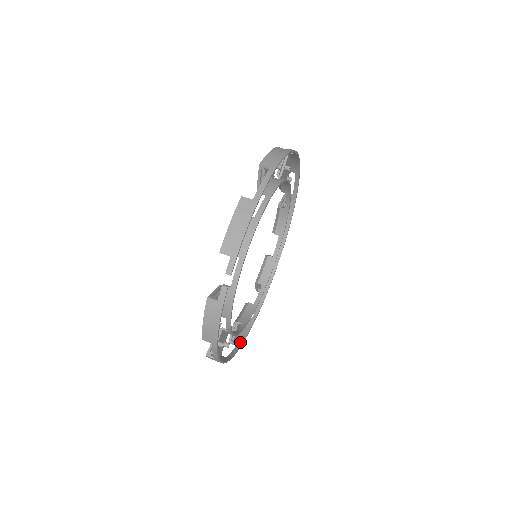
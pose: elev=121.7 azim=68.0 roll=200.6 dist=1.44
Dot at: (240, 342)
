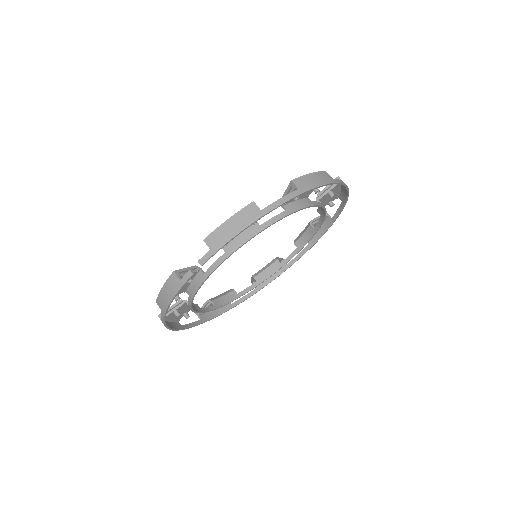
Dot at: (206, 319)
